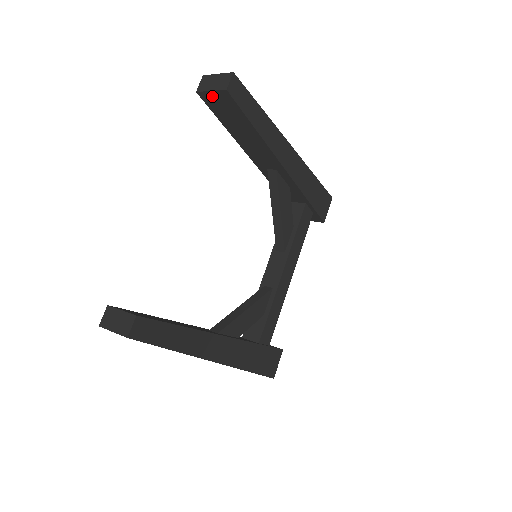
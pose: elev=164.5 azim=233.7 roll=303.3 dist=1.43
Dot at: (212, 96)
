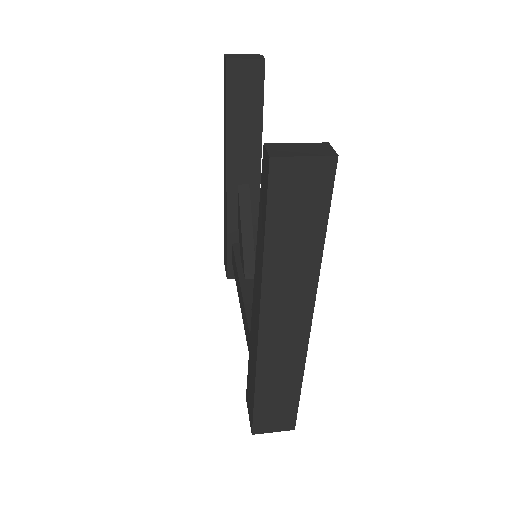
Dot at: (242, 66)
